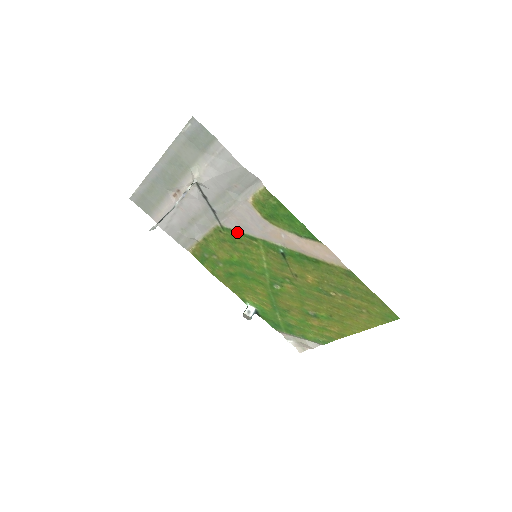
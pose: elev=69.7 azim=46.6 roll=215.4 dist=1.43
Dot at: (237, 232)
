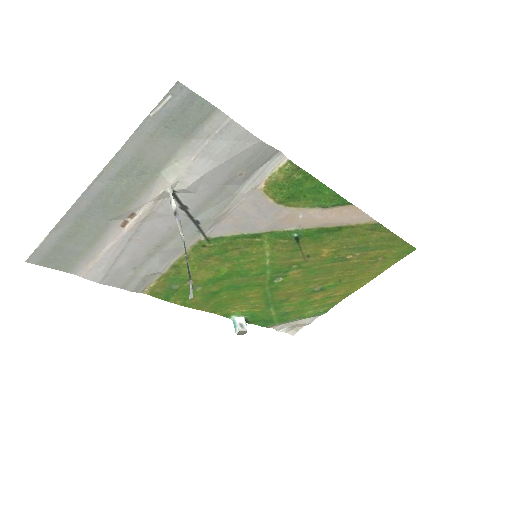
Dot at: (232, 237)
